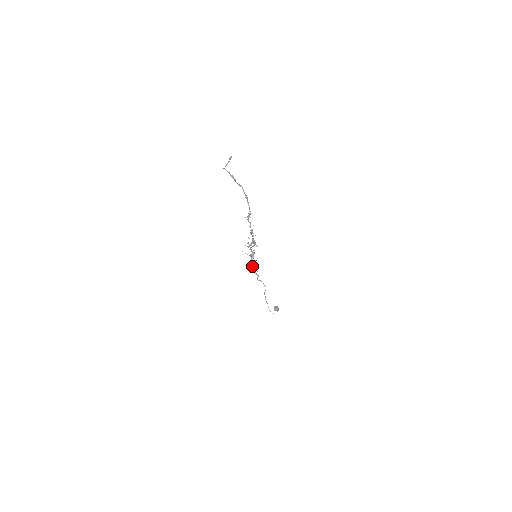
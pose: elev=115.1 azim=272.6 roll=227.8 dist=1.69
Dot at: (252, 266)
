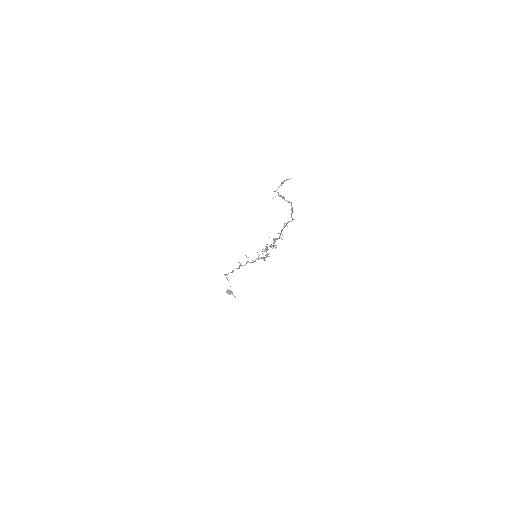
Dot at: occluded
